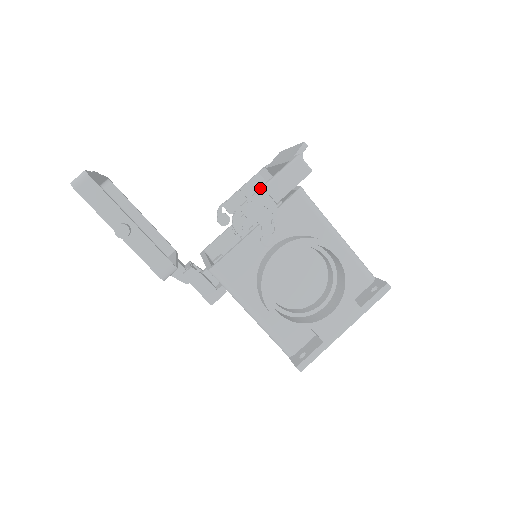
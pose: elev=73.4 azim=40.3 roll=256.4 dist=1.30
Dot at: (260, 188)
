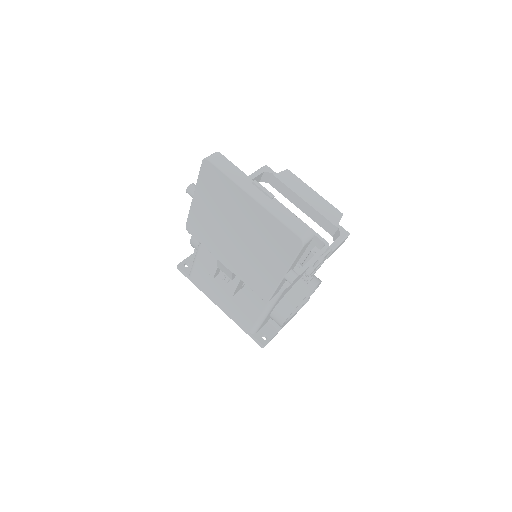
Dot at: (331, 250)
